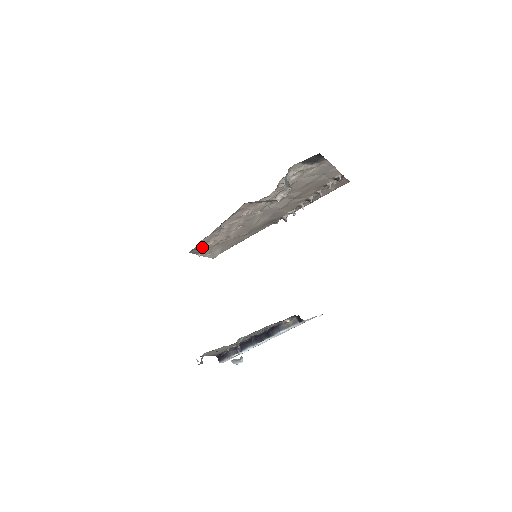
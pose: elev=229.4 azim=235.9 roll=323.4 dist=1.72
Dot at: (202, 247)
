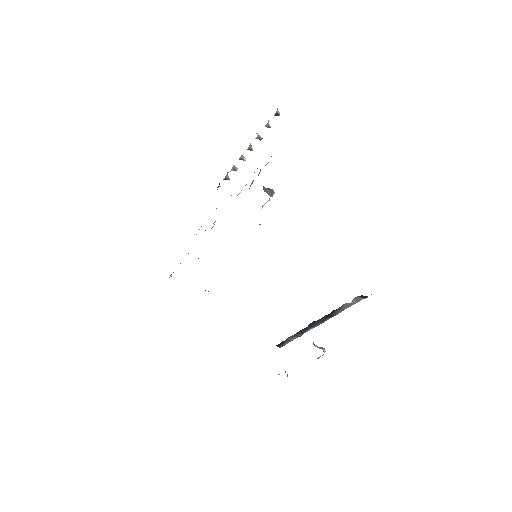
Dot at: (173, 272)
